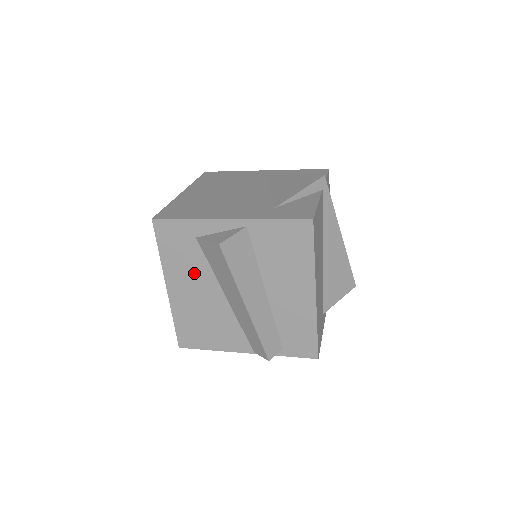
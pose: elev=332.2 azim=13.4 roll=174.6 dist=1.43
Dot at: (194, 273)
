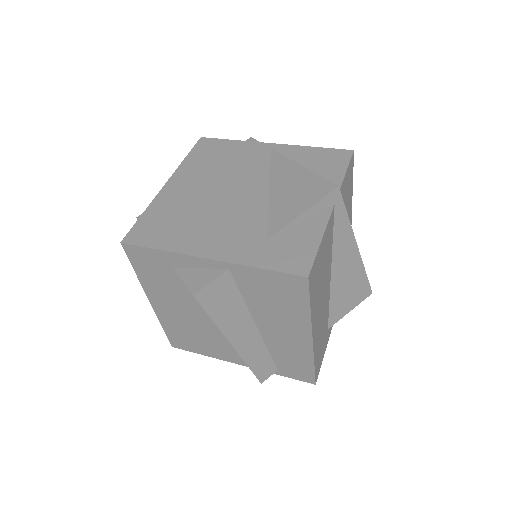
Dot at: (176, 296)
